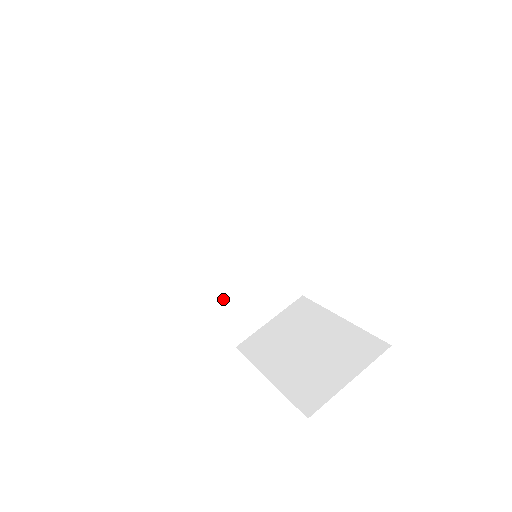
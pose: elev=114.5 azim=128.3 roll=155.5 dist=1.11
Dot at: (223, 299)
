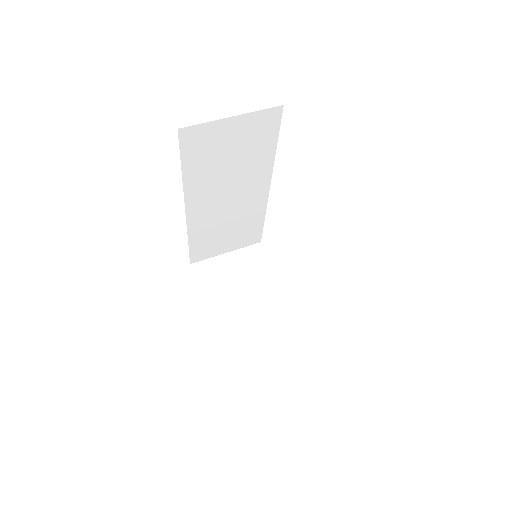
Dot at: (201, 235)
